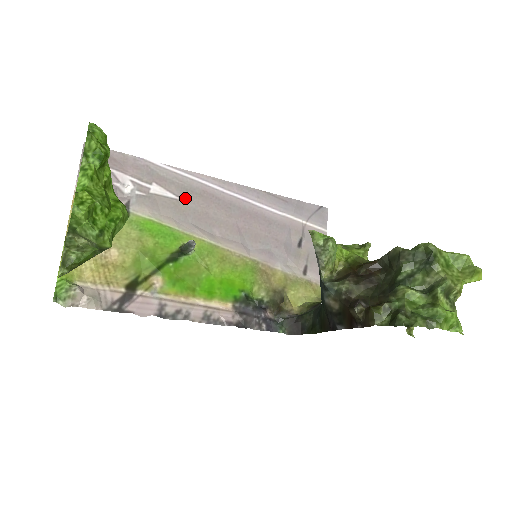
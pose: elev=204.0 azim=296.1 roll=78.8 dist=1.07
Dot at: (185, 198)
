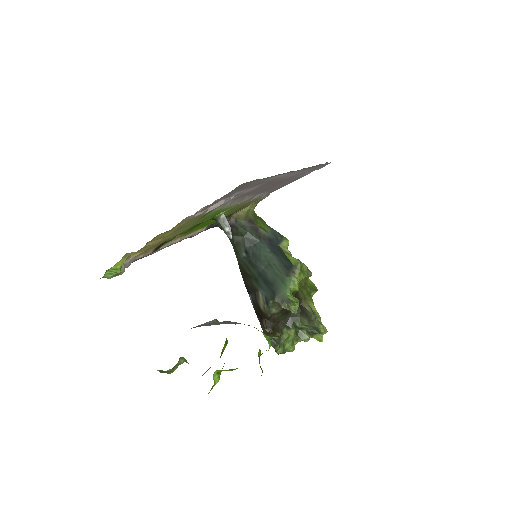
Dot at: (261, 187)
